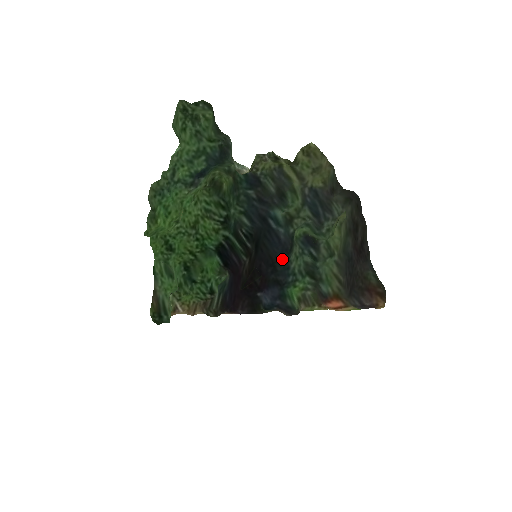
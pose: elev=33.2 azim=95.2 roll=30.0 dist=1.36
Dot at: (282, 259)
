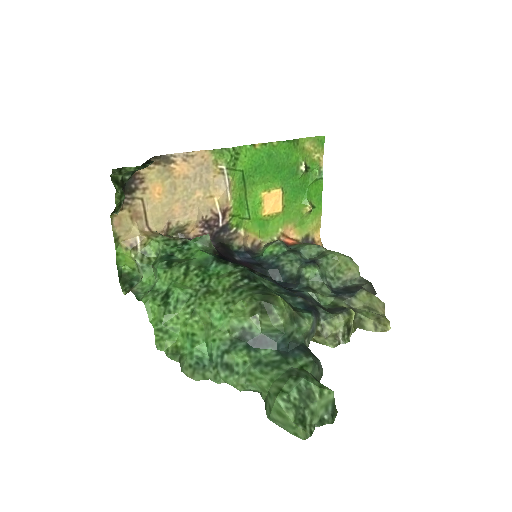
Dot at: (277, 282)
